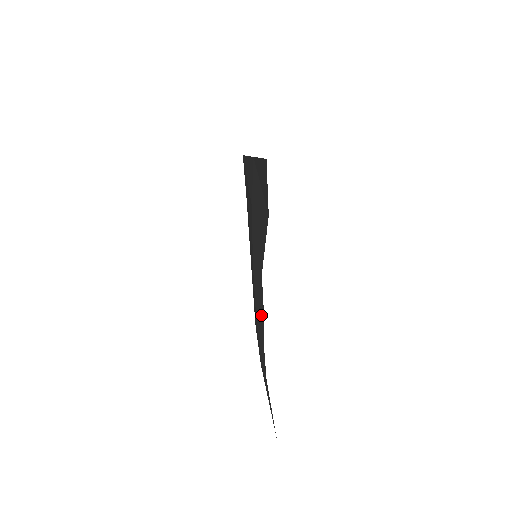
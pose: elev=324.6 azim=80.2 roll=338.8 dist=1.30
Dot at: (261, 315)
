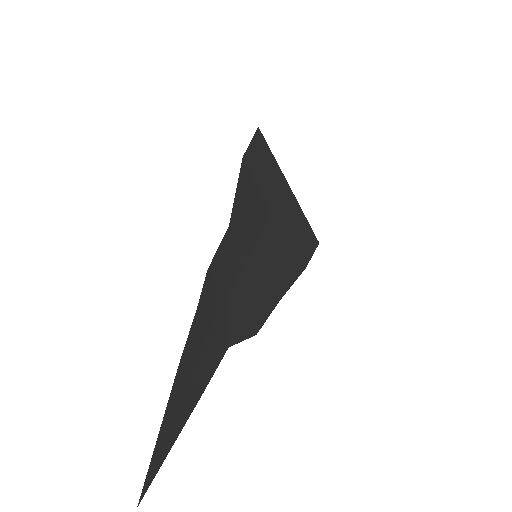
Dot at: (214, 277)
